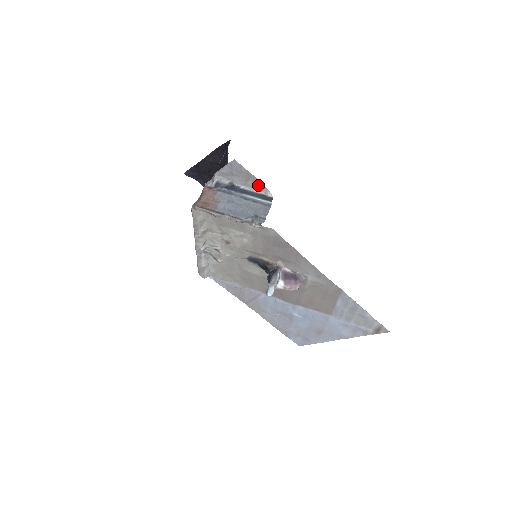
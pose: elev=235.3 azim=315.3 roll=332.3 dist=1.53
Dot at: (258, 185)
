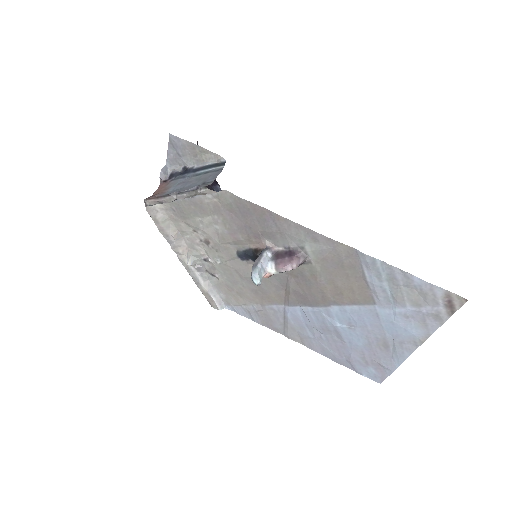
Dot at: (207, 155)
